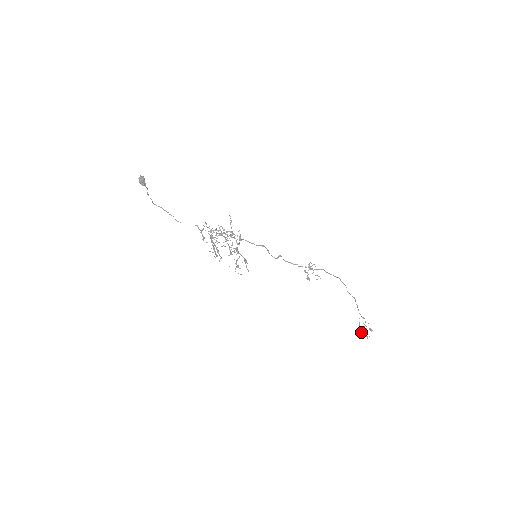
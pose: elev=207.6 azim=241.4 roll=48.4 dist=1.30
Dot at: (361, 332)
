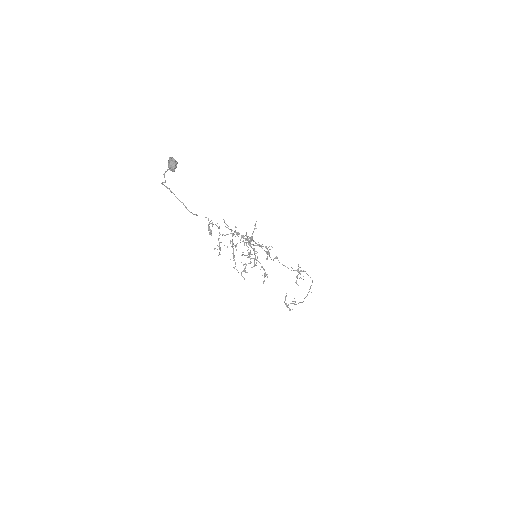
Dot at: (285, 304)
